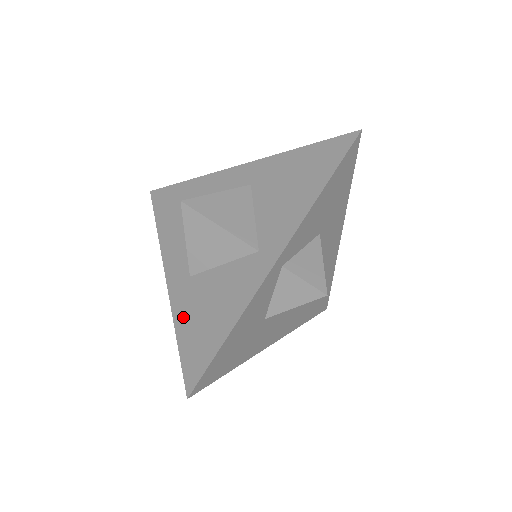
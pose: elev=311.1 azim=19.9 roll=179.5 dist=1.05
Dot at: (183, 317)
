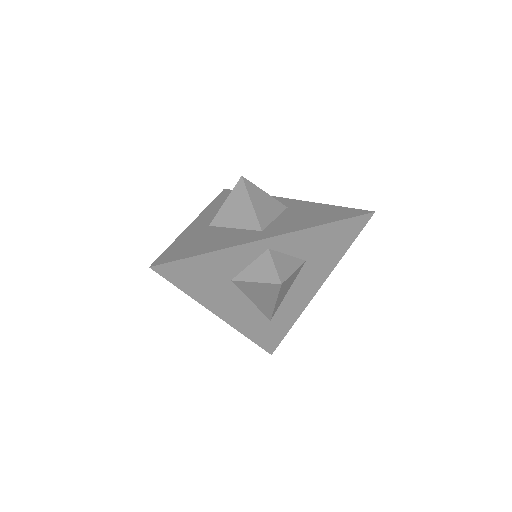
Dot at: (186, 238)
